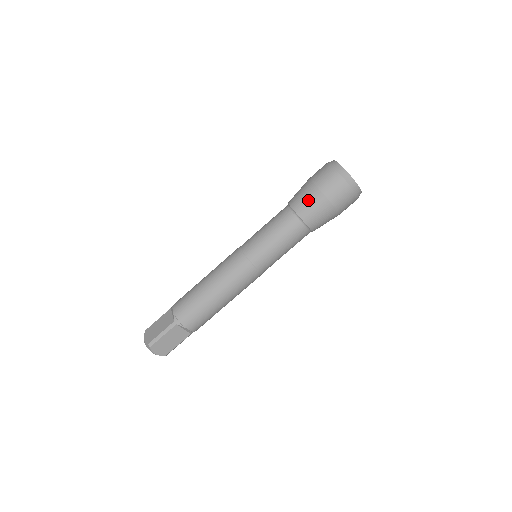
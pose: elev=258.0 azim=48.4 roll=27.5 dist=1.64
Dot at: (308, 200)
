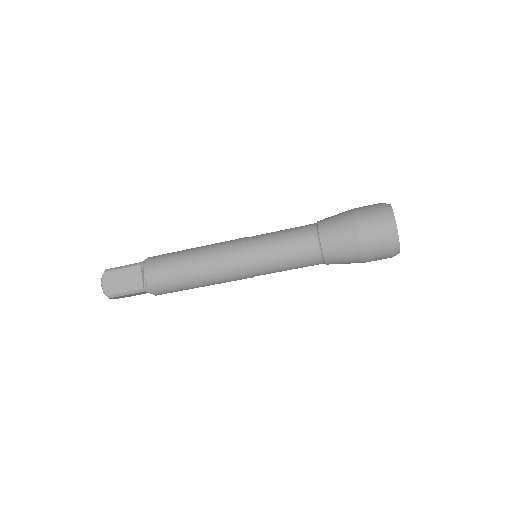
Dot at: (343, 250)
